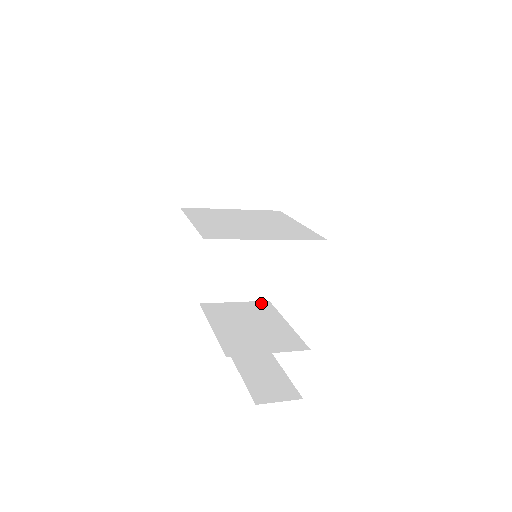
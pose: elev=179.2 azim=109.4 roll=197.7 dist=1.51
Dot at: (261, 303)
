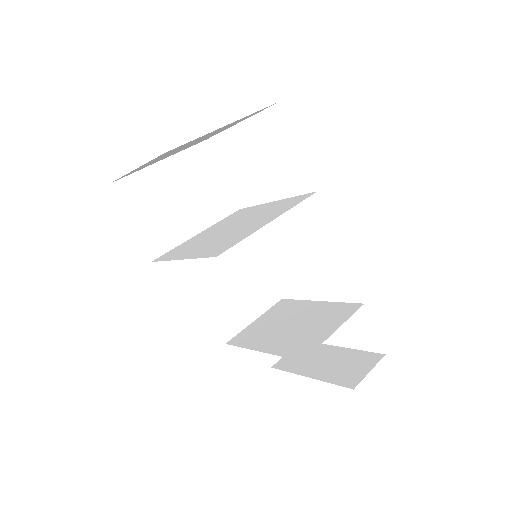
Dot at: (278, 305)
